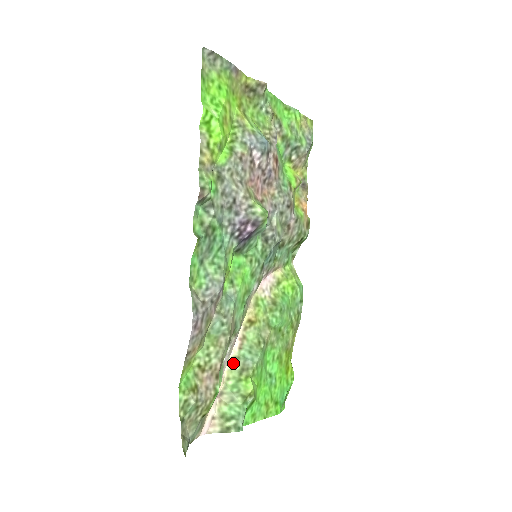
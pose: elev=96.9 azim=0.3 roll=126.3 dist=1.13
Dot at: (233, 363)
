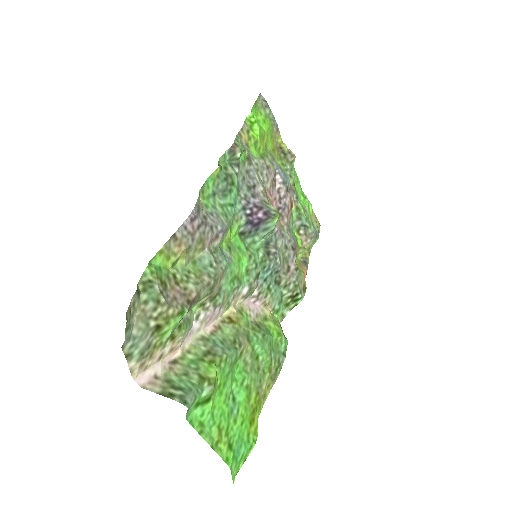
Dot at: (200, 341)
